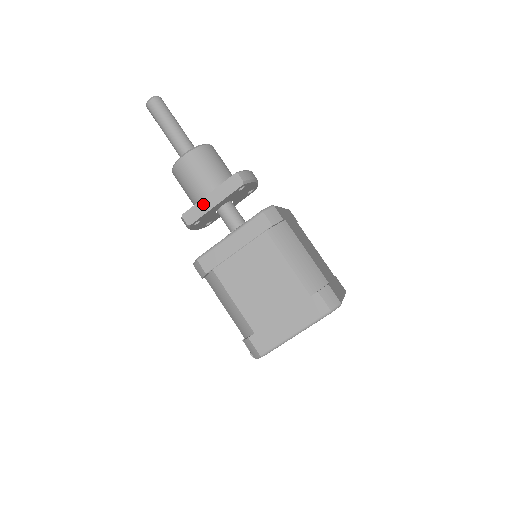
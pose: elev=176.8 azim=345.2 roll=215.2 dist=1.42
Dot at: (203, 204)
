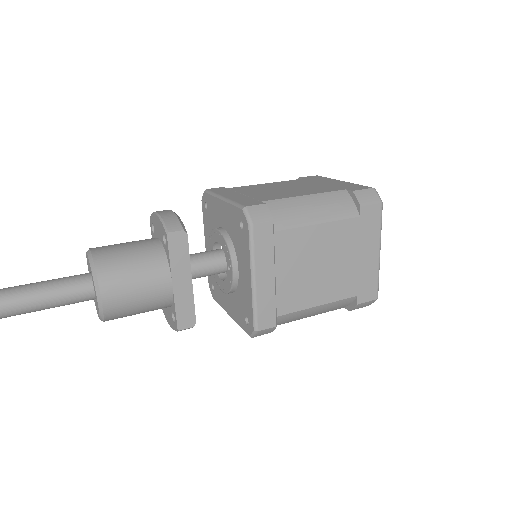
Dot at: (181, 296)
